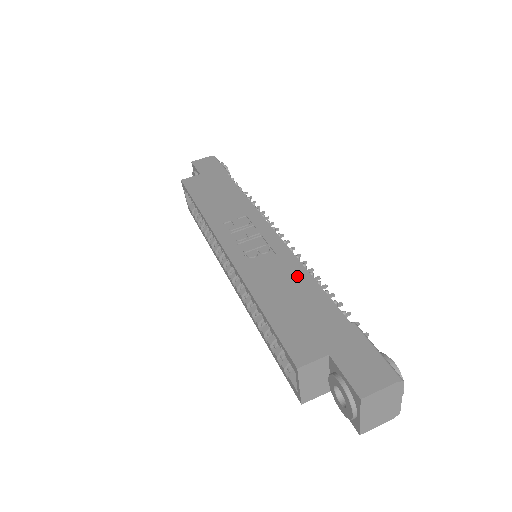
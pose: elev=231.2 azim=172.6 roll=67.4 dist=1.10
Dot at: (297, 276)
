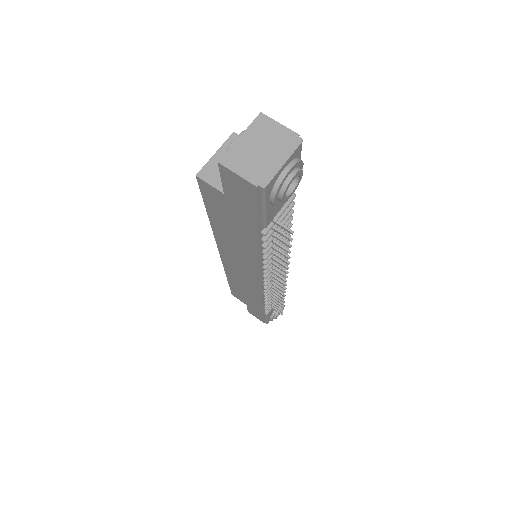
Dot at: occluded
